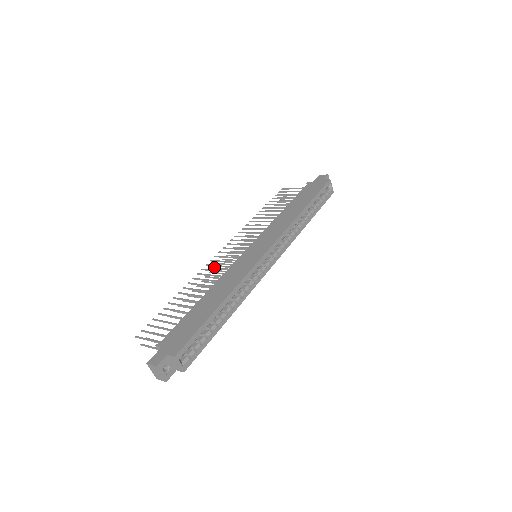
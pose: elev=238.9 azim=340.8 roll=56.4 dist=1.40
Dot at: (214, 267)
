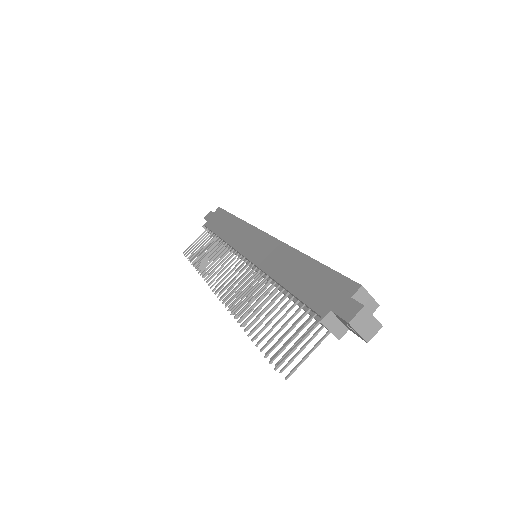
Dot at: (228, 306)
